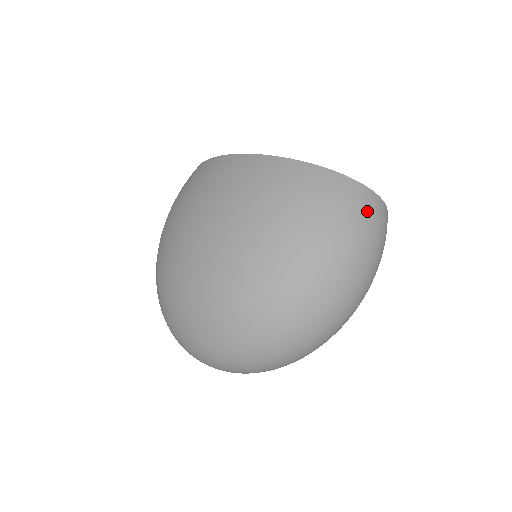
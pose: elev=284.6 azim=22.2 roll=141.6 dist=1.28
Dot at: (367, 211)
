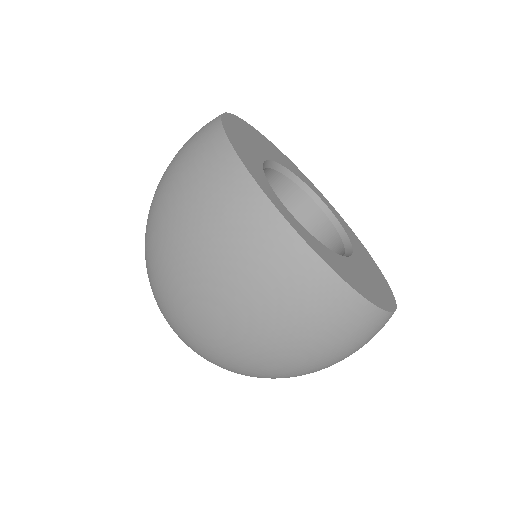
Dot at: (372, 333)
